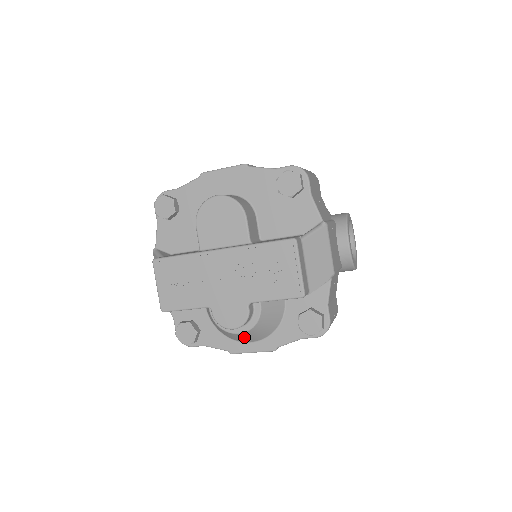
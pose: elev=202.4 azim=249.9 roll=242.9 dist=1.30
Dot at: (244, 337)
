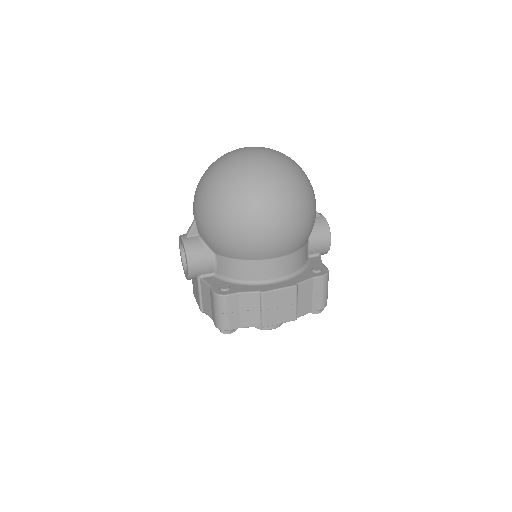
Dot at: occluded
